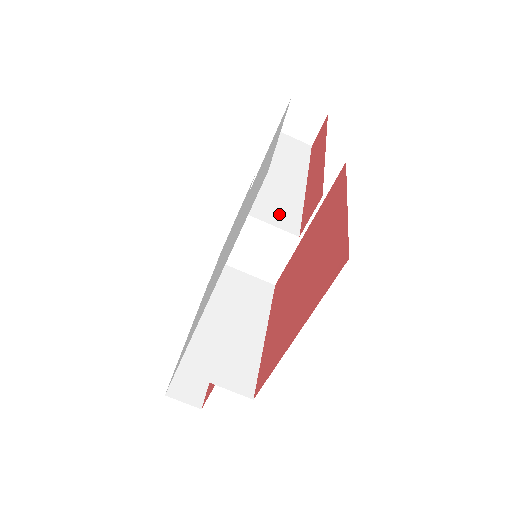
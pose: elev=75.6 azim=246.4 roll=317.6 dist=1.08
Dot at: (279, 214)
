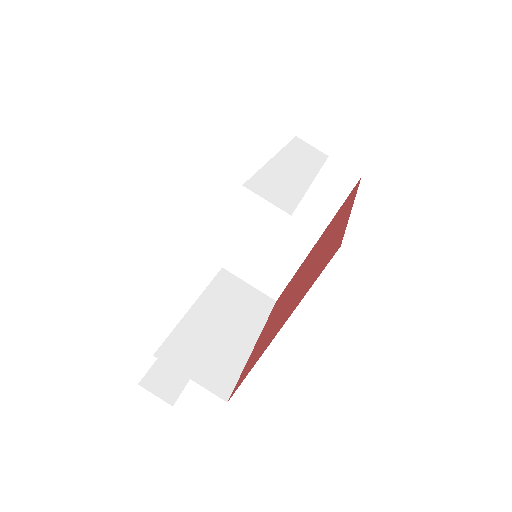
Dot at: (276, 193)
